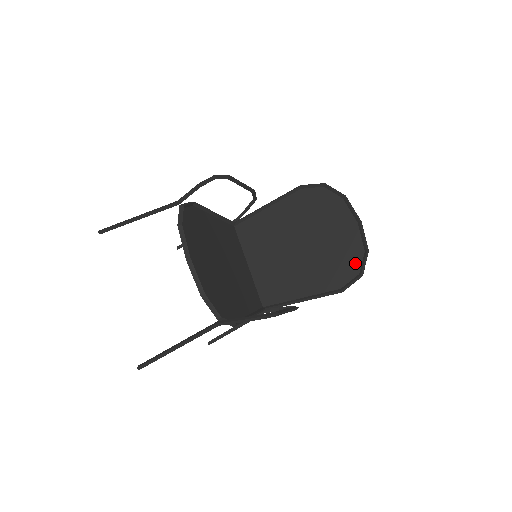
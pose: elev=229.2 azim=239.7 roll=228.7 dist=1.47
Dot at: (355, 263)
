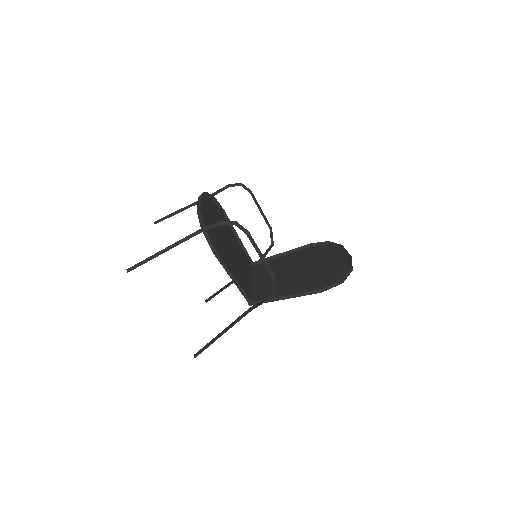
Dot at: (339, 277)
